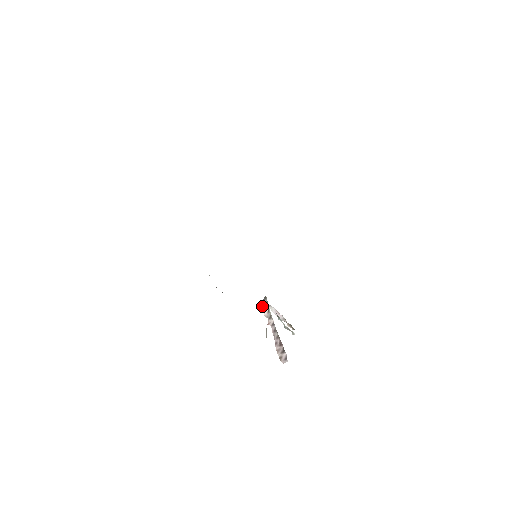
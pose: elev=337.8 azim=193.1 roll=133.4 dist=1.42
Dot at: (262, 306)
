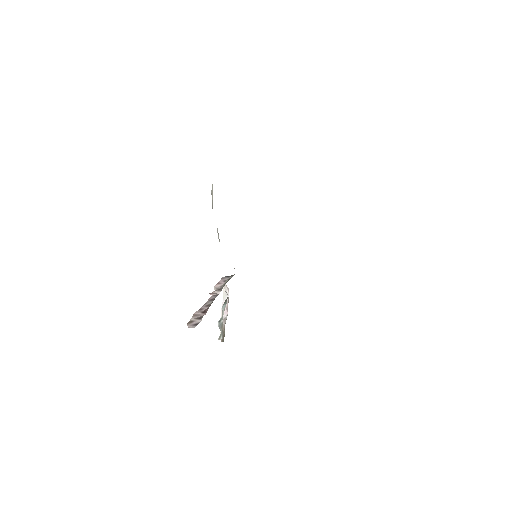
Dot at: (221, 279)
